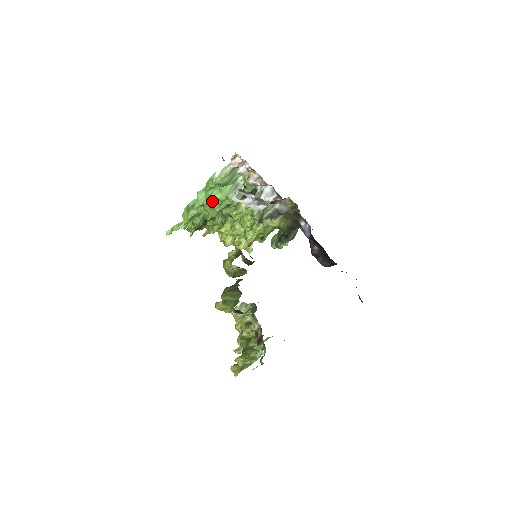
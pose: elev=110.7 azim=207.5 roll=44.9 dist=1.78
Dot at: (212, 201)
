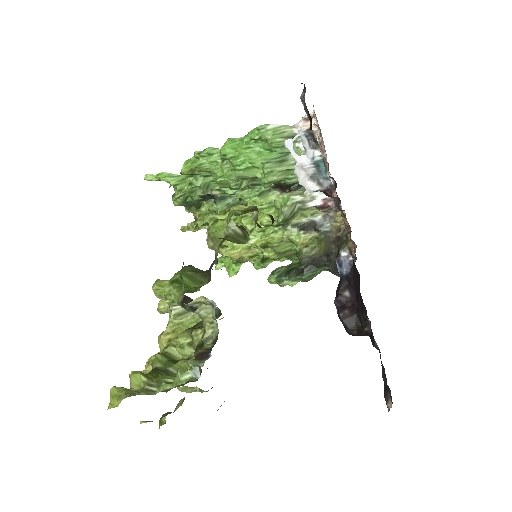
Dot at: (241, 157)
